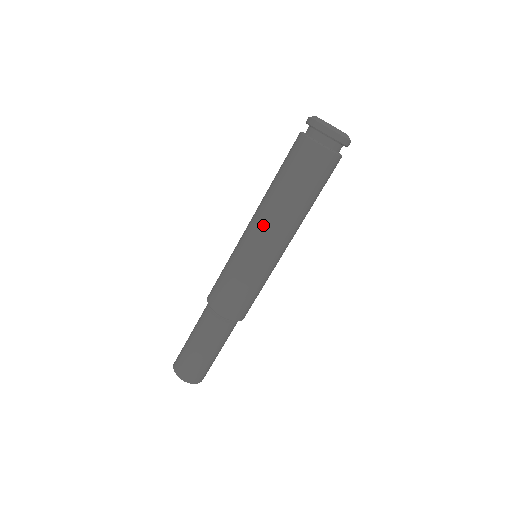
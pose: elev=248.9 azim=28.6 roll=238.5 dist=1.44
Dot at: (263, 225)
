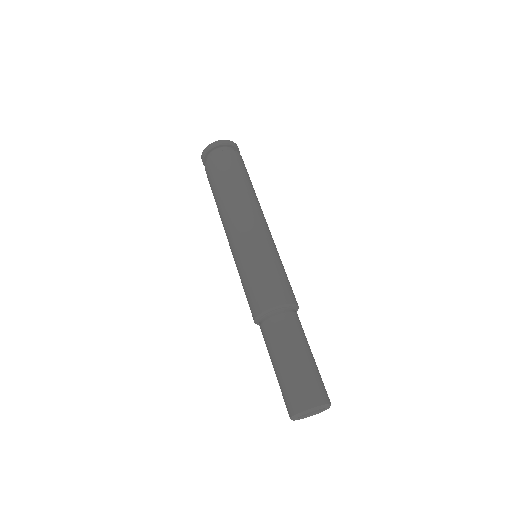
Dot at: (250, 214)
